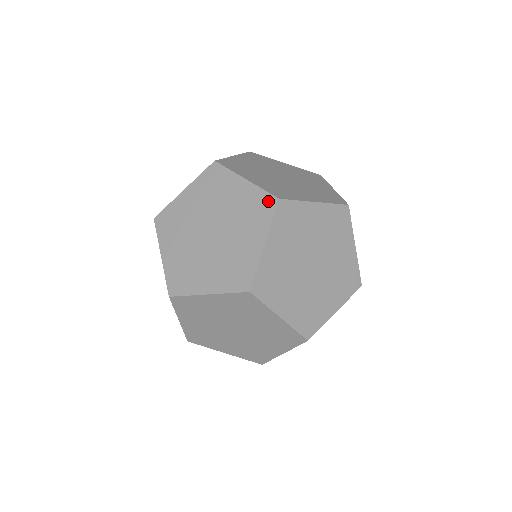
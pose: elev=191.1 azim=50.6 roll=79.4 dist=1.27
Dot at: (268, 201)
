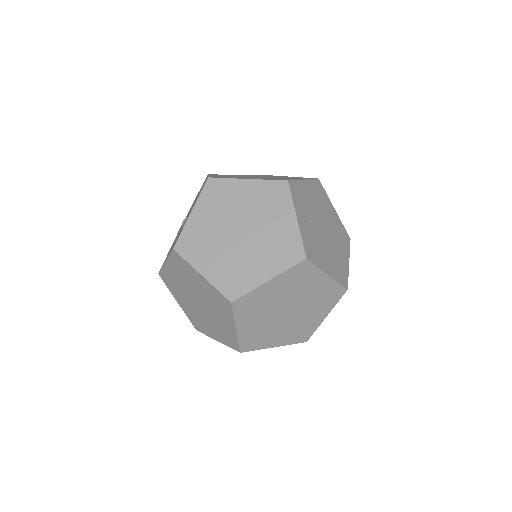
Dot at: (310, 178)
